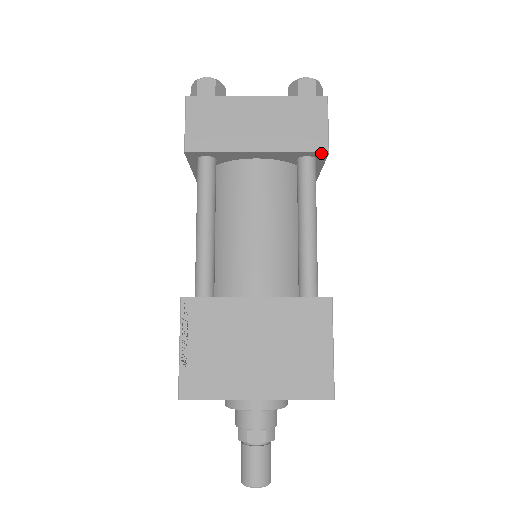
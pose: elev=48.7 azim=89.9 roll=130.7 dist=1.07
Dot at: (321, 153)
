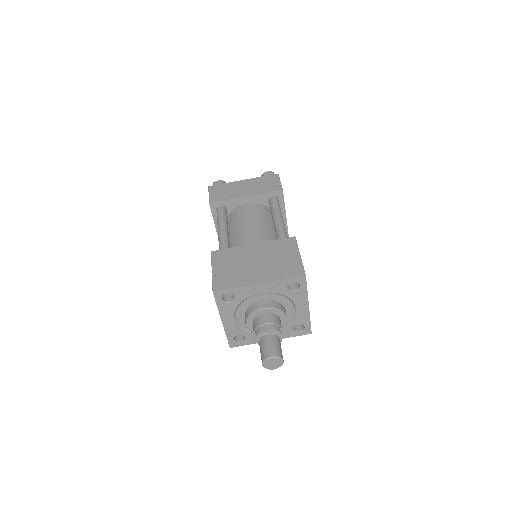
Dot at: (279, 191)
